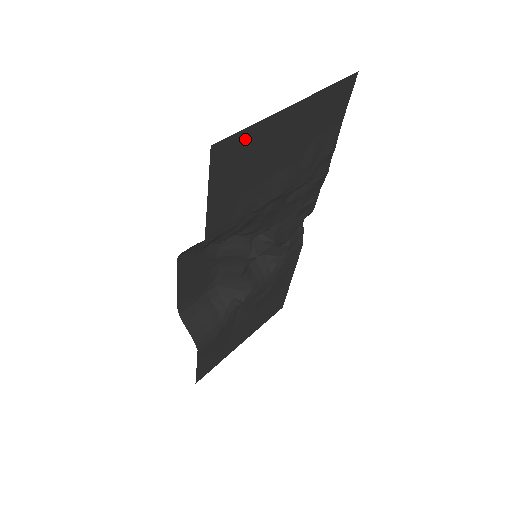
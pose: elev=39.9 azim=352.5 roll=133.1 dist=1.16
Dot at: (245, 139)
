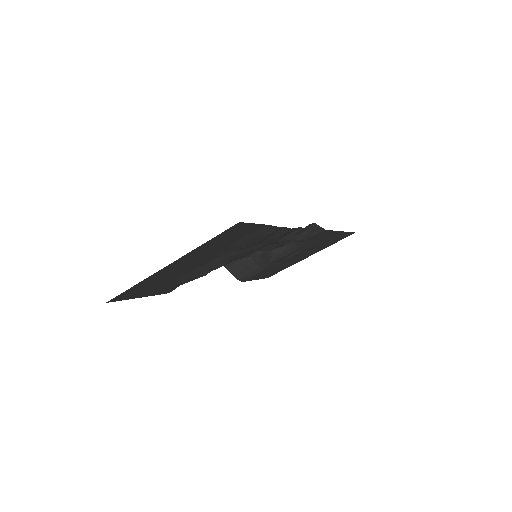
Dot at: (135, 288)
